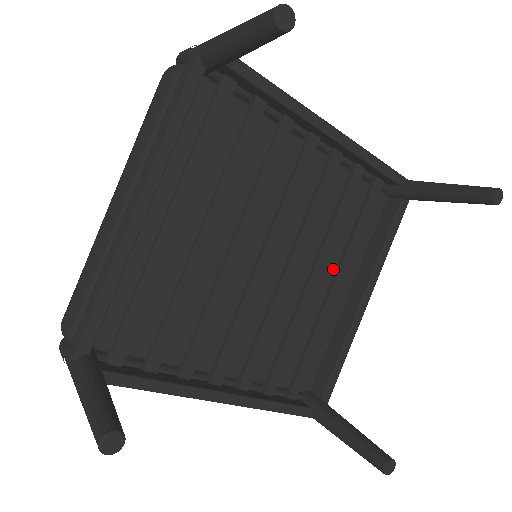
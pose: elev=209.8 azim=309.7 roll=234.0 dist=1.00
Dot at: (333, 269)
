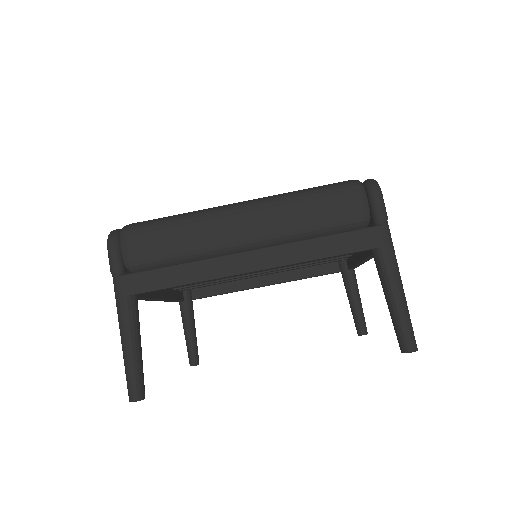
Dot at: occluded
